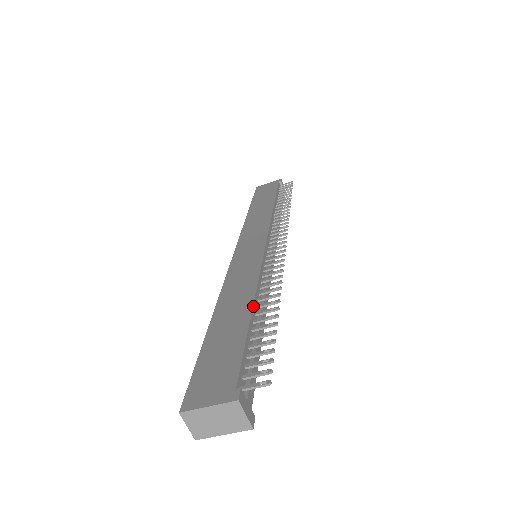
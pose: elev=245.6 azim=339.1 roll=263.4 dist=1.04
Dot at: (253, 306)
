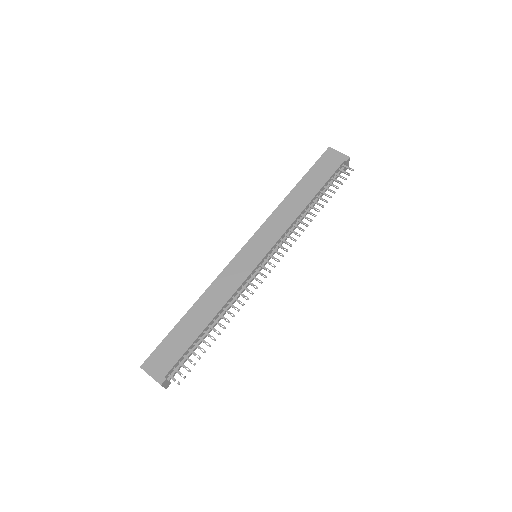
Dot at: (210, 322)
